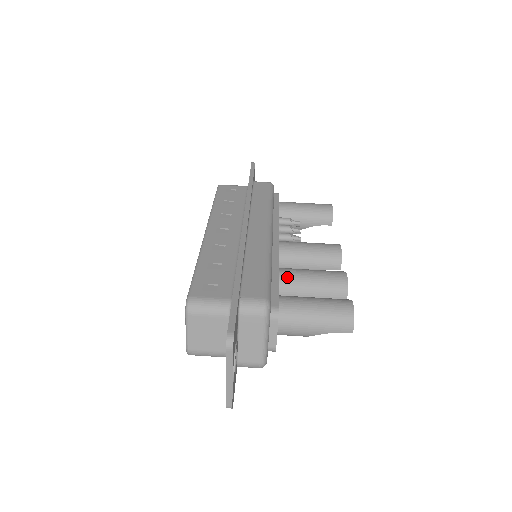
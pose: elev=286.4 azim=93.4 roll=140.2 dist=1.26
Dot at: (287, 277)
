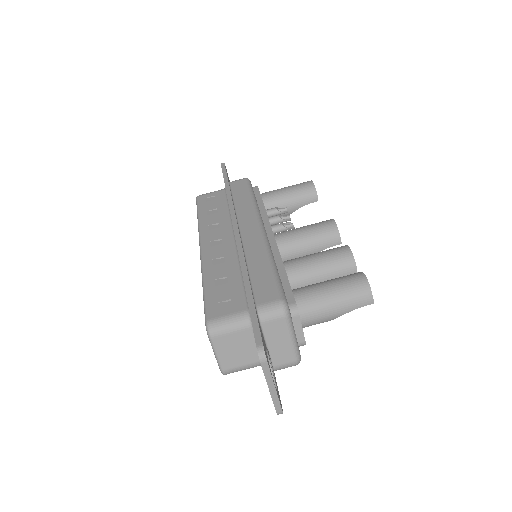
Dot at: (293, 269)
